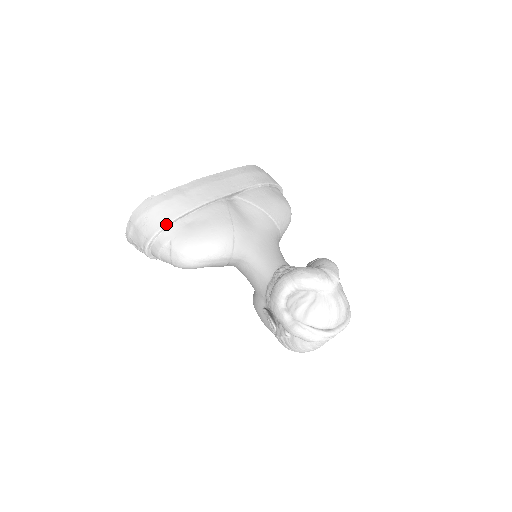
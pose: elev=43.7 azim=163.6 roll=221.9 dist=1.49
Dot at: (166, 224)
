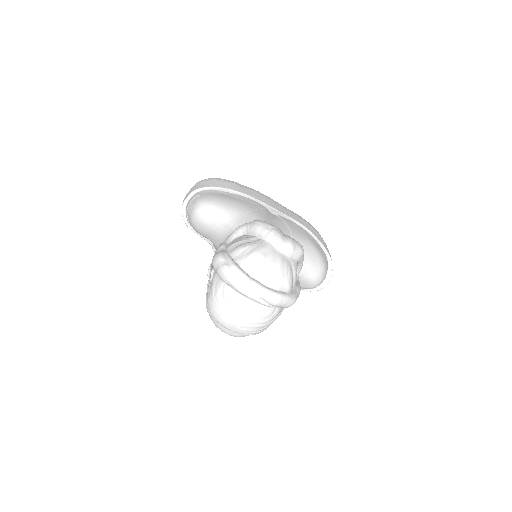
Dot at: (209, 186)
